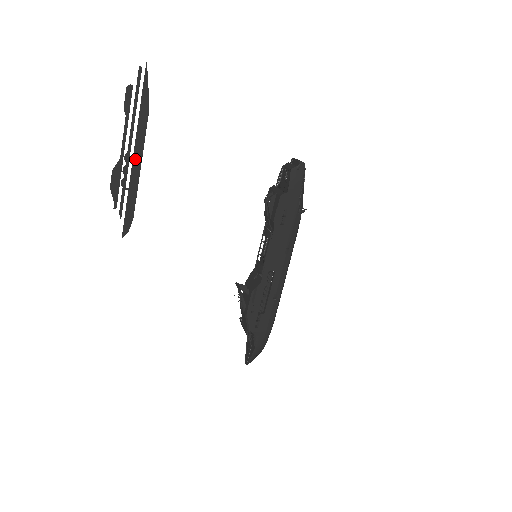
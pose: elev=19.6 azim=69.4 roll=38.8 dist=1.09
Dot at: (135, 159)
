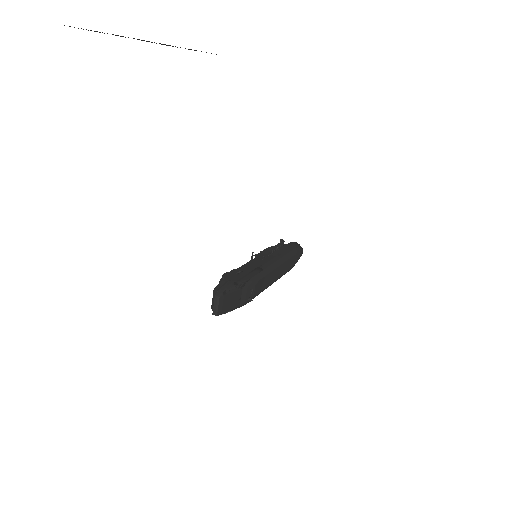
Dot at: occluded
